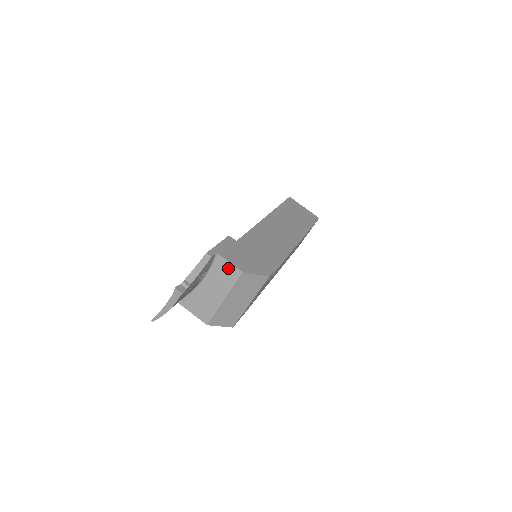
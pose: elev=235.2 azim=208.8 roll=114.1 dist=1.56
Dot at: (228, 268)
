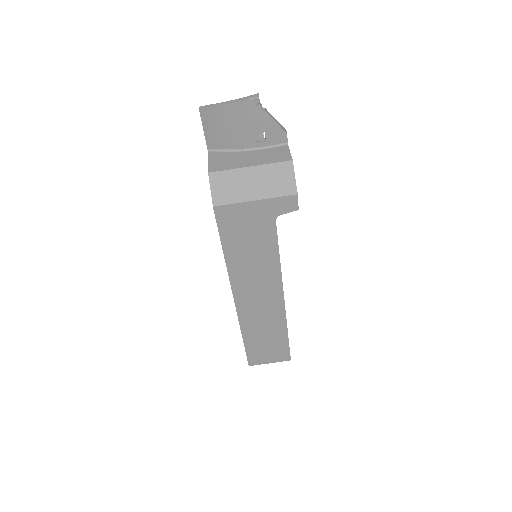
Dot at: (284, 154)
